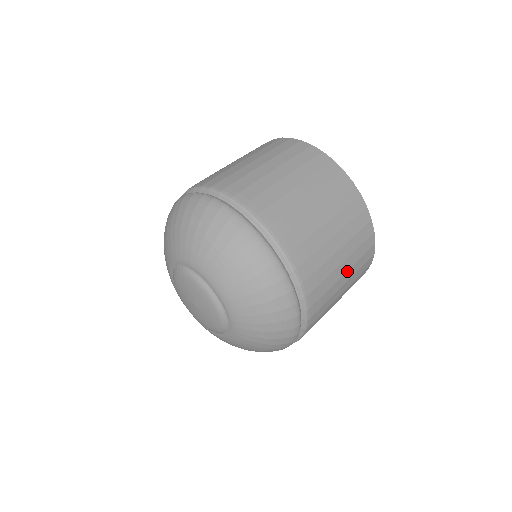
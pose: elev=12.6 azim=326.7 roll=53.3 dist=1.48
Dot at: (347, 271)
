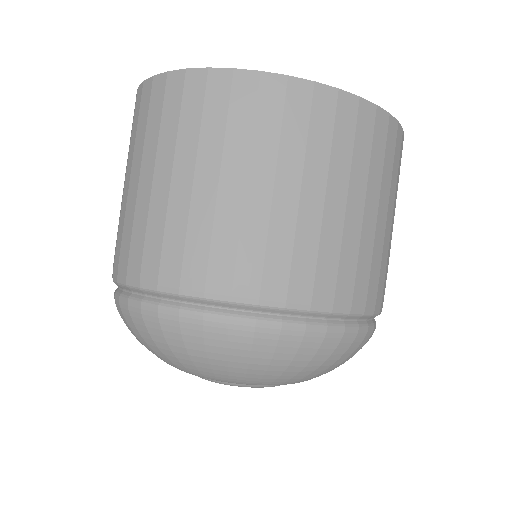
Dot at: (387, 208)
